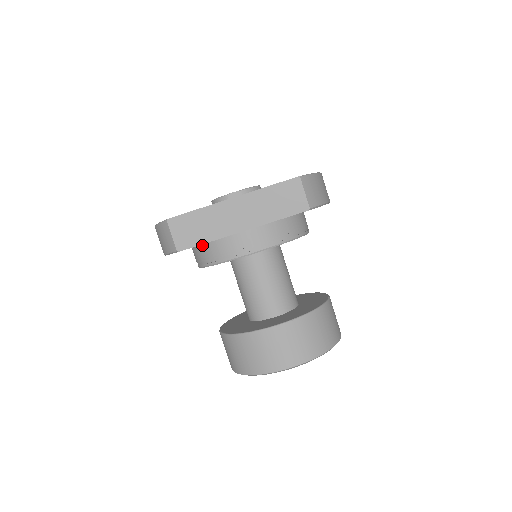
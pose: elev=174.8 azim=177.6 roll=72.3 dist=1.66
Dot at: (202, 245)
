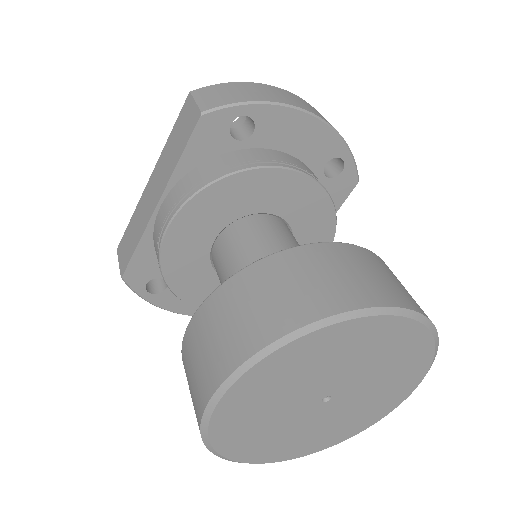
Dot at: occluded
